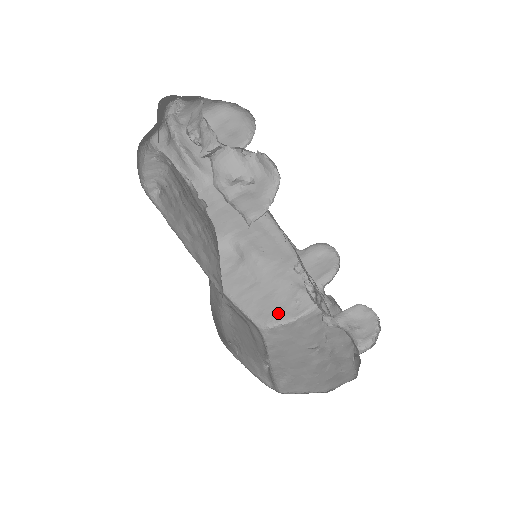
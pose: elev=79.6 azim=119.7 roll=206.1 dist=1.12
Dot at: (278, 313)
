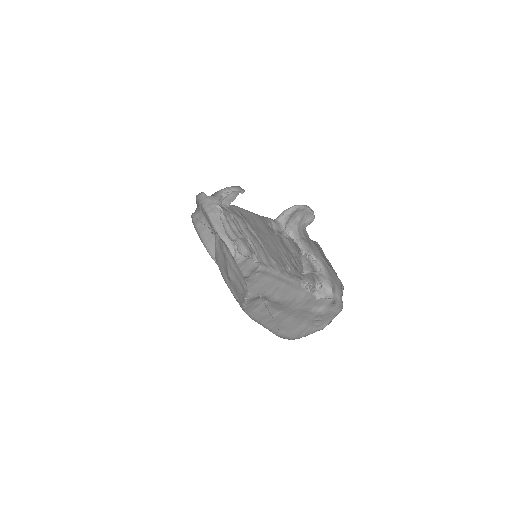
Dot at: (301, 331)
